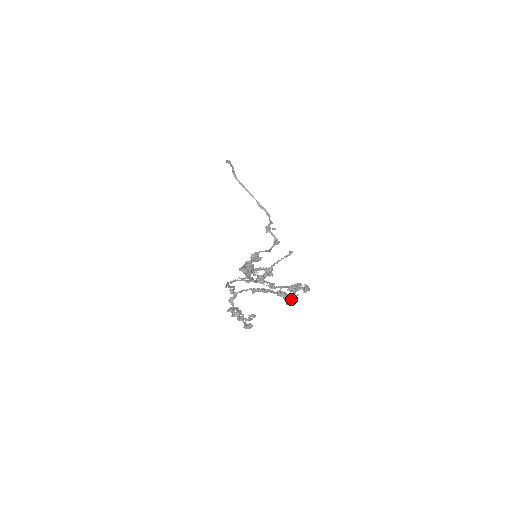
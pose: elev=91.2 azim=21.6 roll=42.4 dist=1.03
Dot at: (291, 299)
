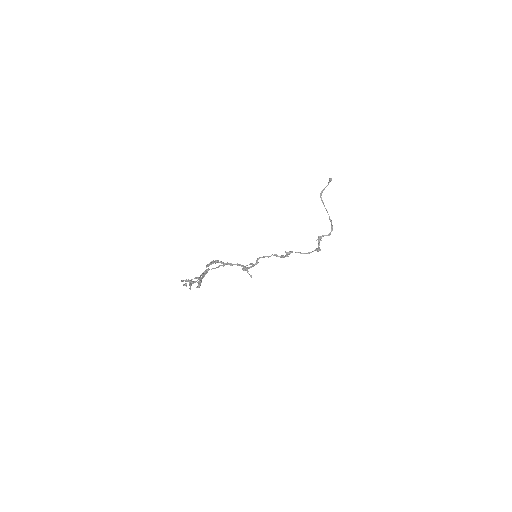
Dot at: (199, 286)
